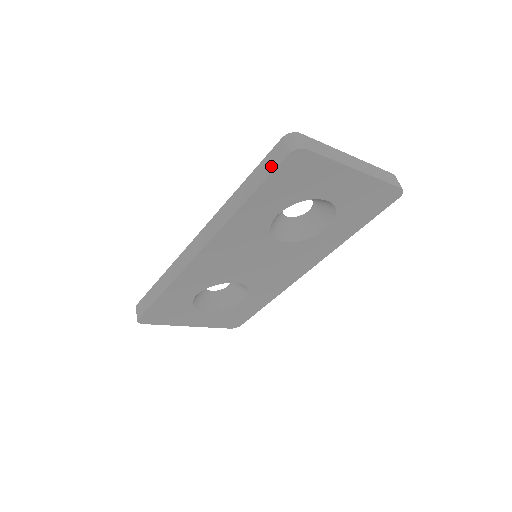
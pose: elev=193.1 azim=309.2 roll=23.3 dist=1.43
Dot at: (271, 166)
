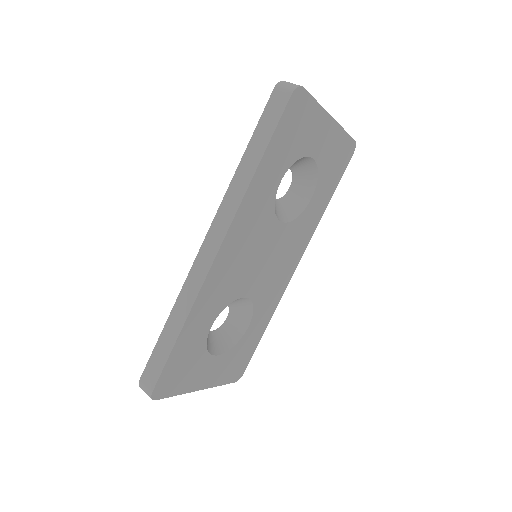
Dot at: (275, 115)
